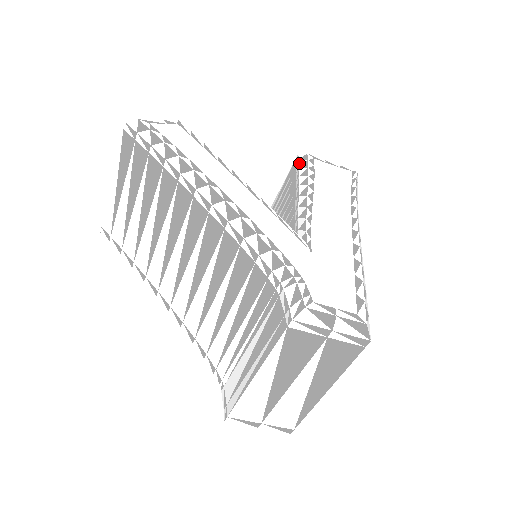
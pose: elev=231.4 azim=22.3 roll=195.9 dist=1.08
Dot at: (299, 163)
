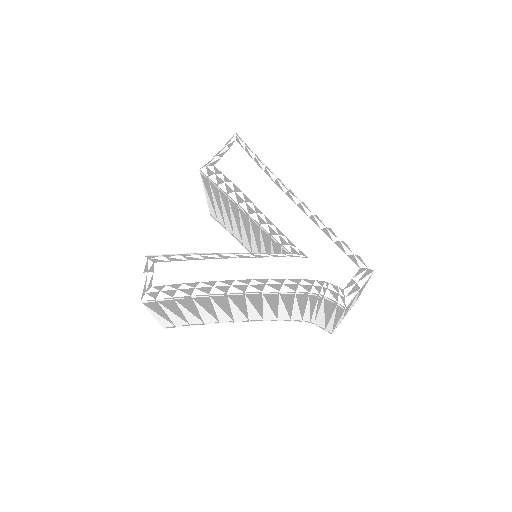
Dot at: (212, 180)
